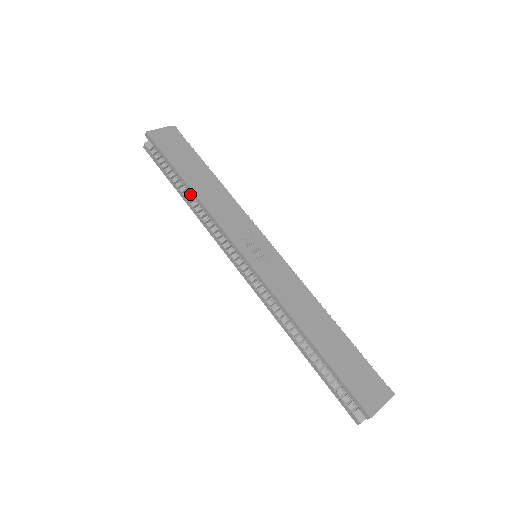
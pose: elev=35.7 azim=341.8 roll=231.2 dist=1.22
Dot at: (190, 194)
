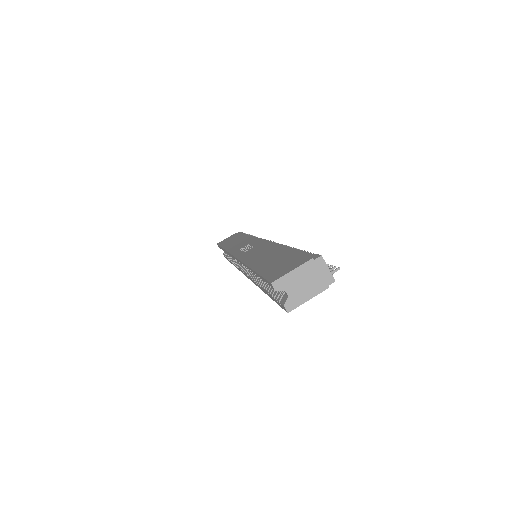
Dot at: occluded
